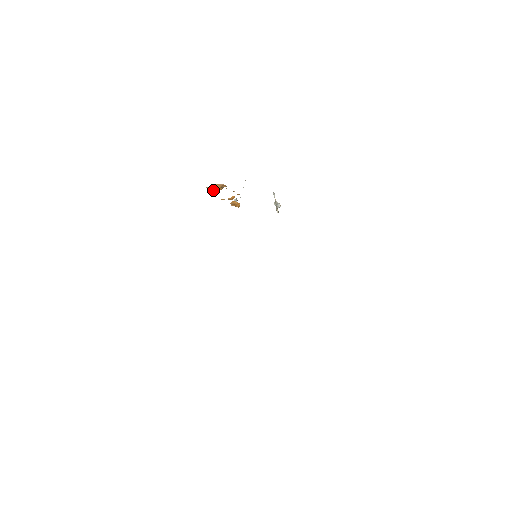
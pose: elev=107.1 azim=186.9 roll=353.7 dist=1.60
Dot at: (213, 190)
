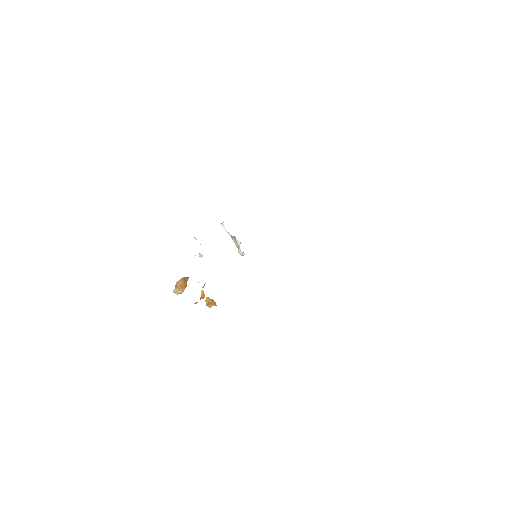
Dot at: (180, 290)
